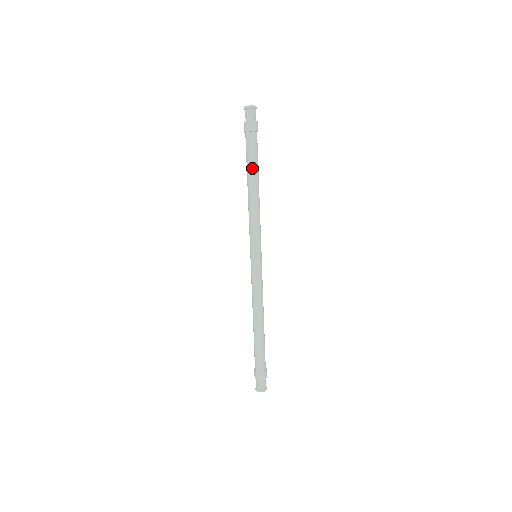
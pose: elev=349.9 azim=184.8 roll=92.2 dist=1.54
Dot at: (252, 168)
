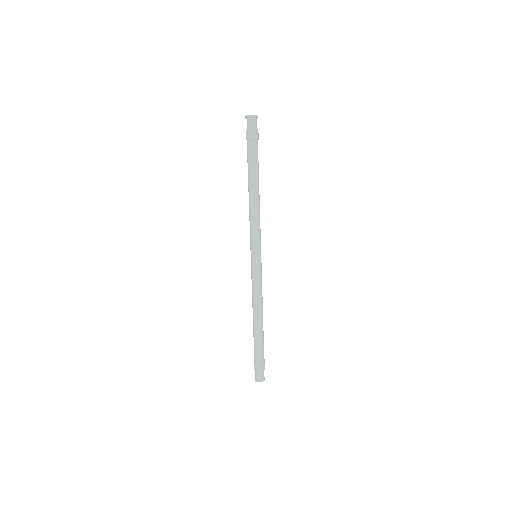
Dot at: (249, 174)
